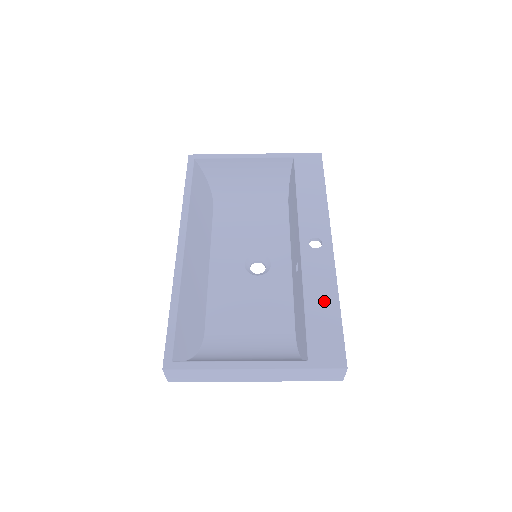
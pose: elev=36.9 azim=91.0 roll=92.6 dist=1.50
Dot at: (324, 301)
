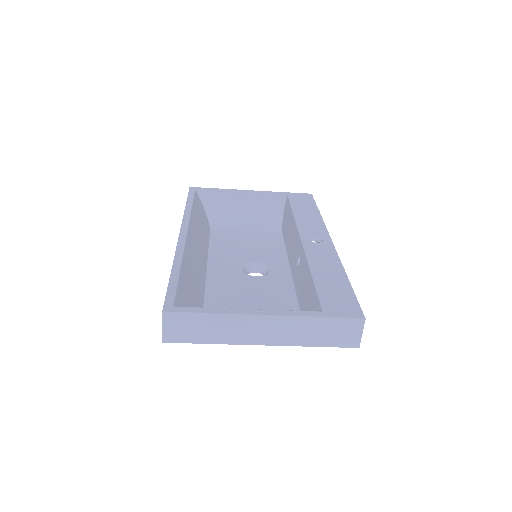
Dot at: (331, 274)
